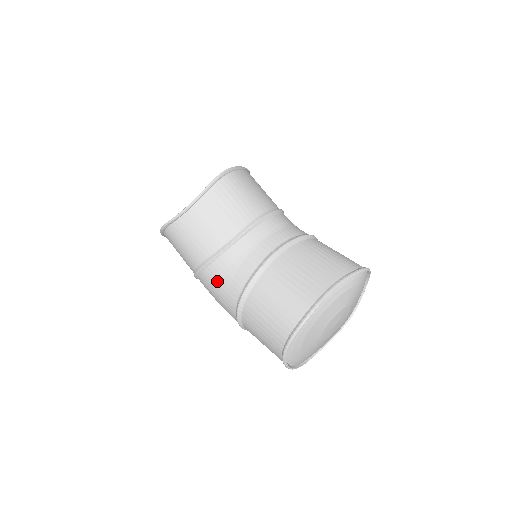
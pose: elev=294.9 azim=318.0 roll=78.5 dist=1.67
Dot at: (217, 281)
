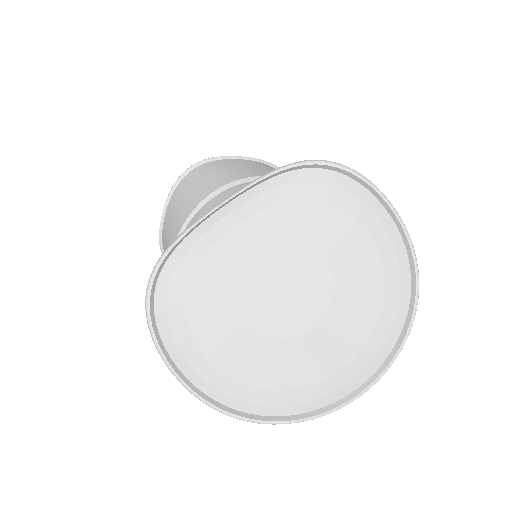
Dot at: occluded
